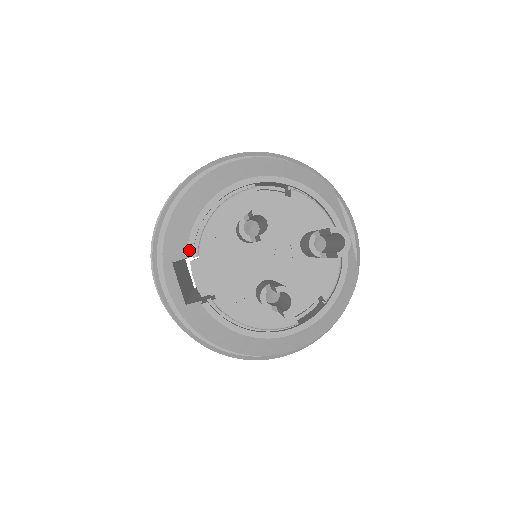
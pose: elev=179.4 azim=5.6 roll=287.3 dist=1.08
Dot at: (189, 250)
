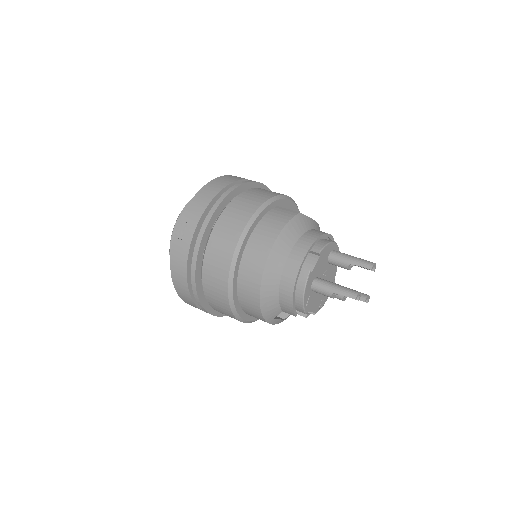
Dot at: (296, 314)
